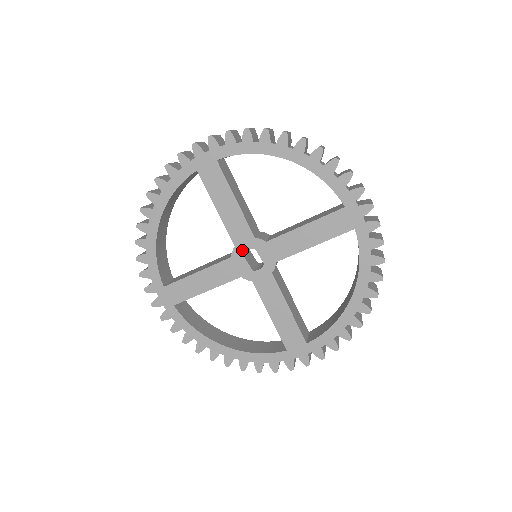
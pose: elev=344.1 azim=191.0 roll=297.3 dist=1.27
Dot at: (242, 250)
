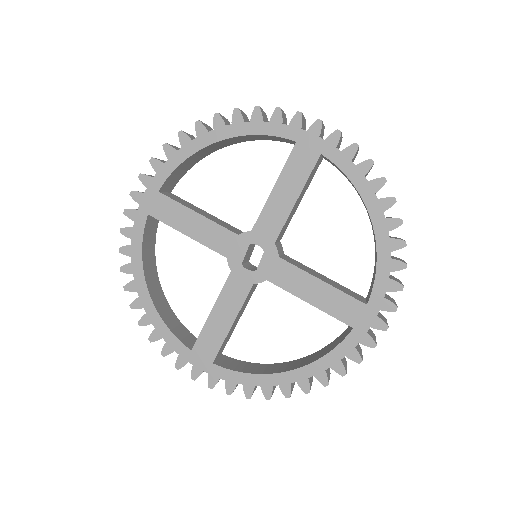
Dot at: (253, 240)
